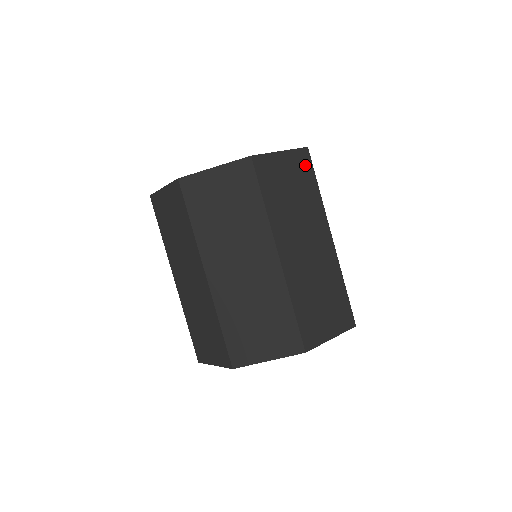
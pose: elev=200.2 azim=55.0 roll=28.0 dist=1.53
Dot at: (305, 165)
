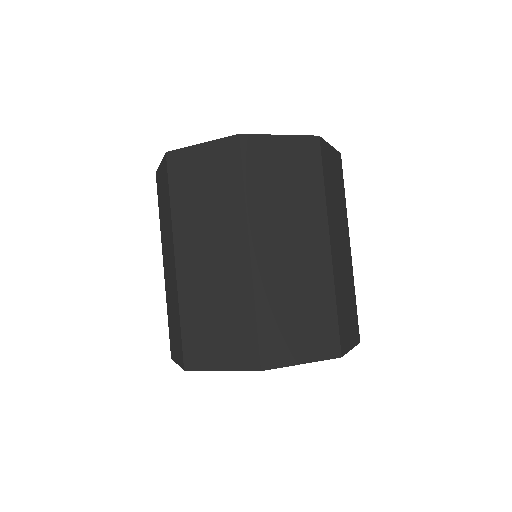
Dot at: (230, 158)
